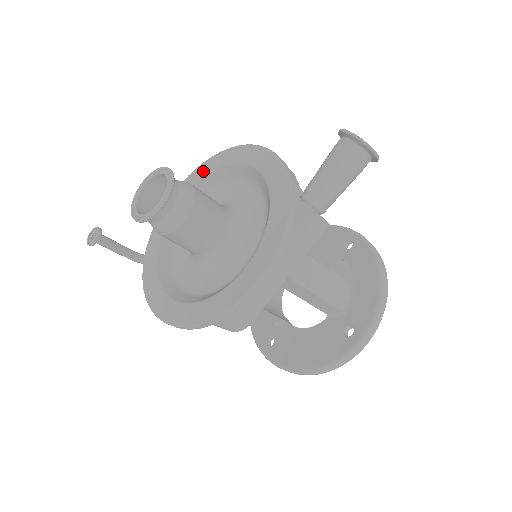
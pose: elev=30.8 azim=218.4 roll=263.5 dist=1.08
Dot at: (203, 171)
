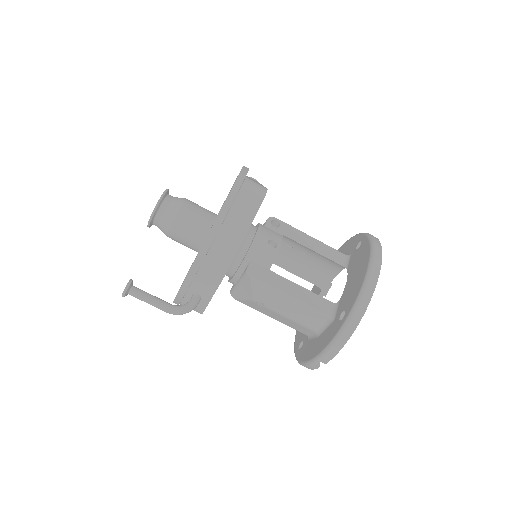
Dot at: occluded
